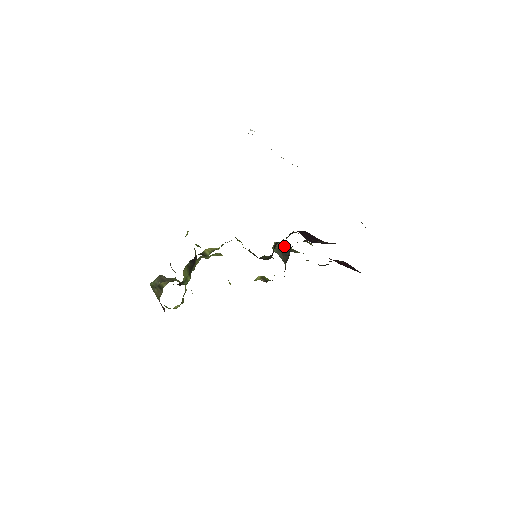
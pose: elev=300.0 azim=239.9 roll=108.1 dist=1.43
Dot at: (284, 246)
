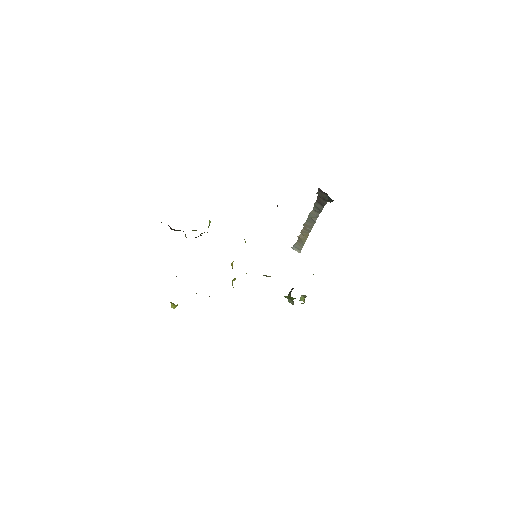
Dot at: occluded
